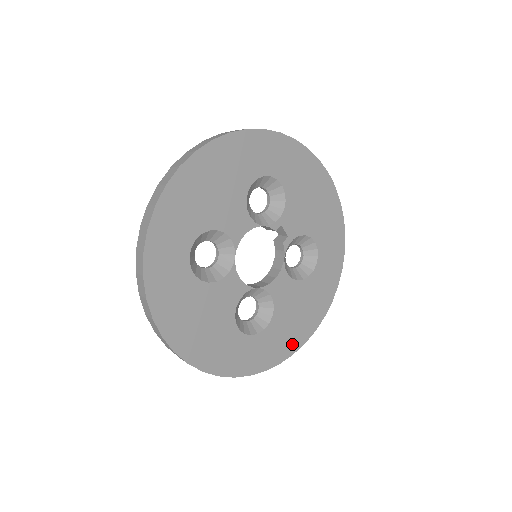
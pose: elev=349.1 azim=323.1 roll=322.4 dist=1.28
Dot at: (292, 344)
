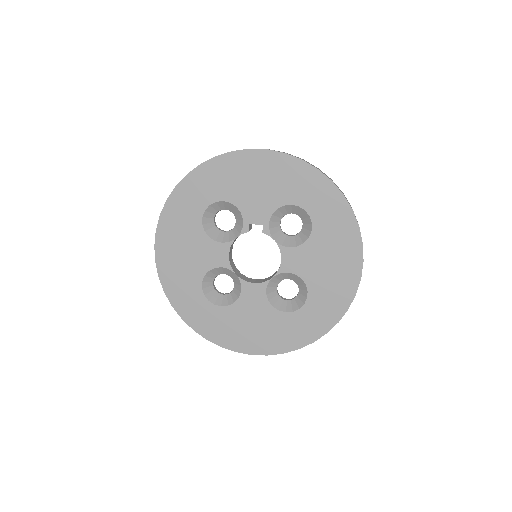
Dot at: (347, 288)
